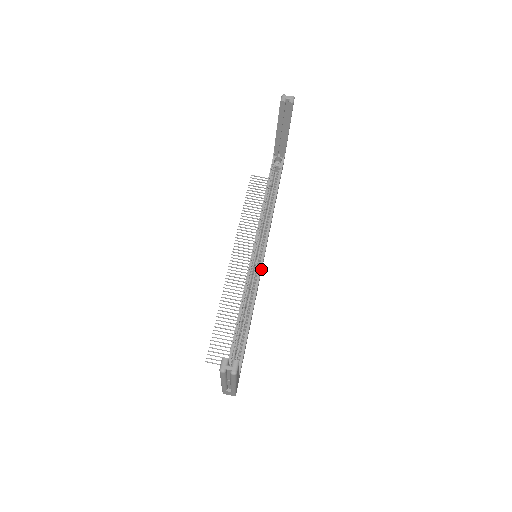
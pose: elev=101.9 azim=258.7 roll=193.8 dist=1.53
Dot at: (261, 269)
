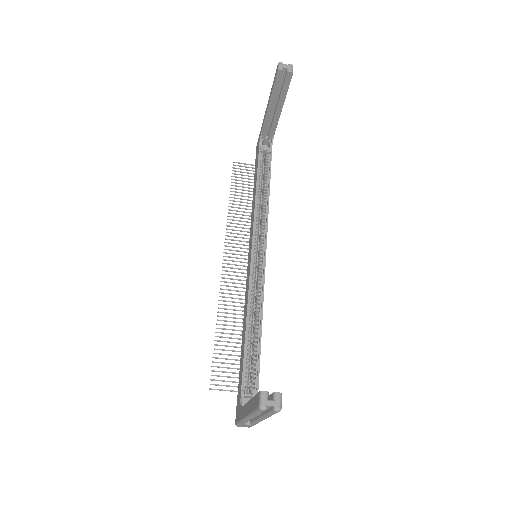
Dot at: (264, 271)
